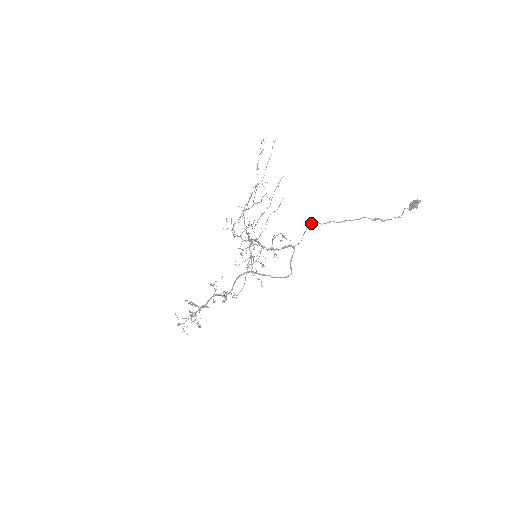
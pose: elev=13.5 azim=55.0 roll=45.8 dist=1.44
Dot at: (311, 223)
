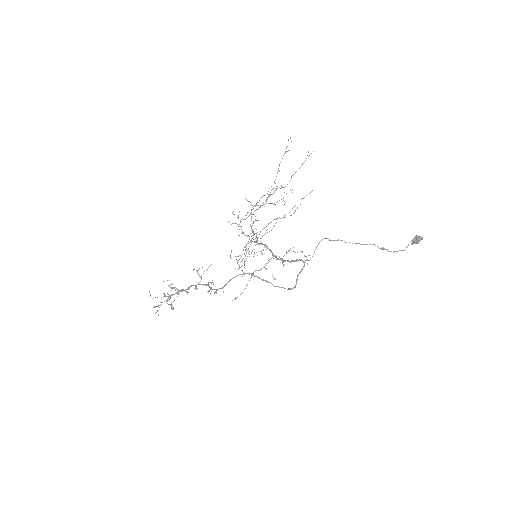
Dot at: occluded
